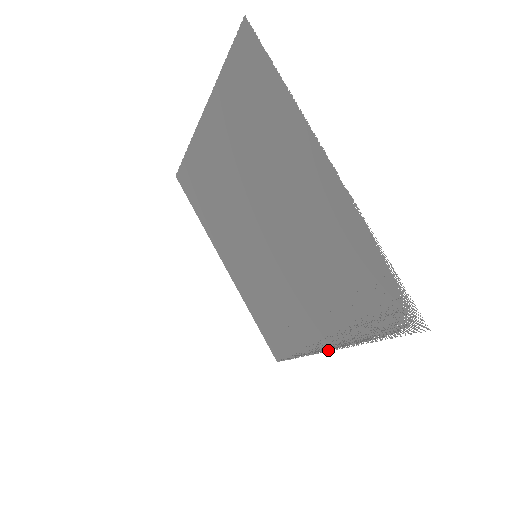
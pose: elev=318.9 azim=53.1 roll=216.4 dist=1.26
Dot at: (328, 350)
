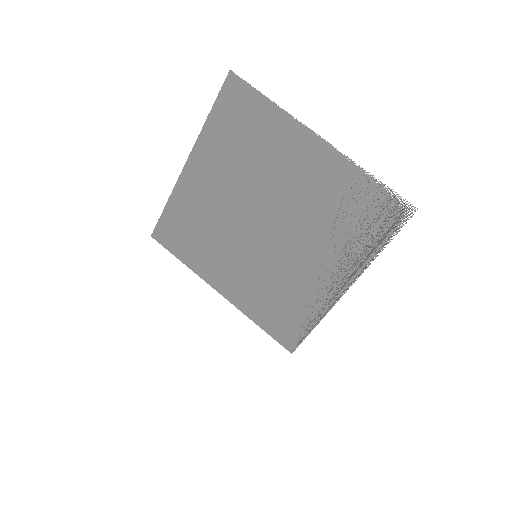
Dot at: occluded
